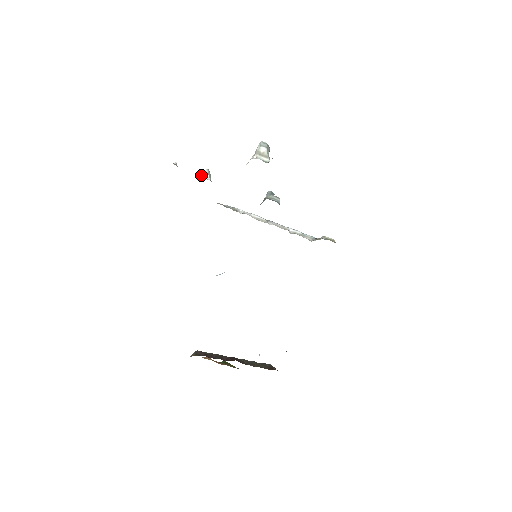
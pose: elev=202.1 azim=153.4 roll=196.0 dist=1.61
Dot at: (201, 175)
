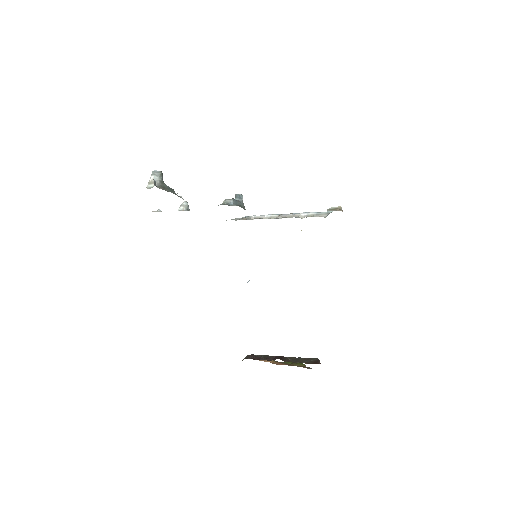
Dot at: (178, 209)
